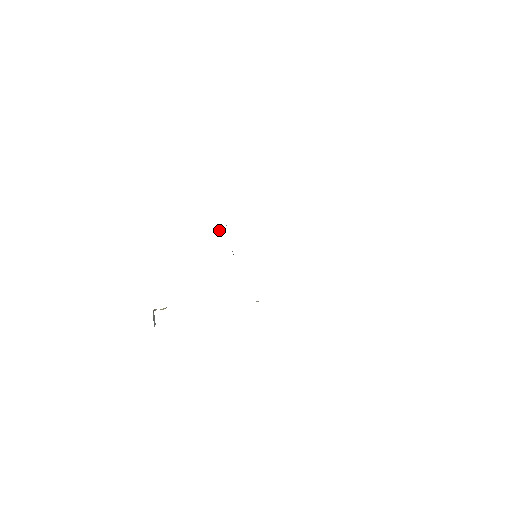
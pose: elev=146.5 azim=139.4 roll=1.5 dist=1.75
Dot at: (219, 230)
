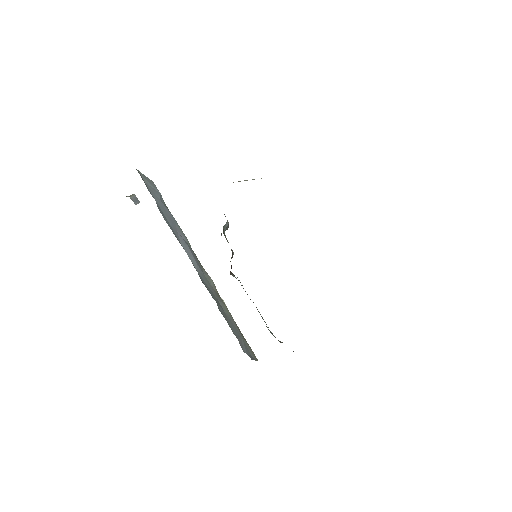
Dot at: occluded
